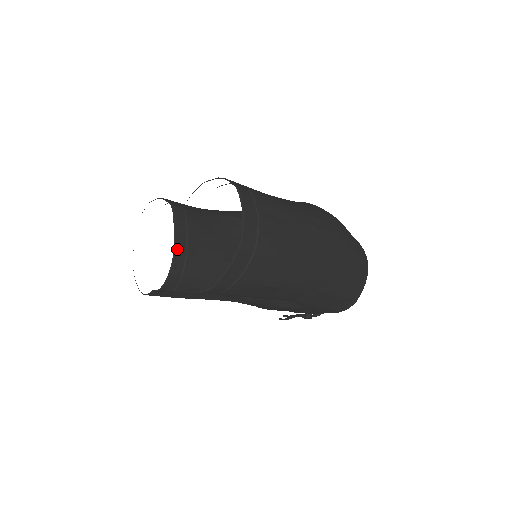
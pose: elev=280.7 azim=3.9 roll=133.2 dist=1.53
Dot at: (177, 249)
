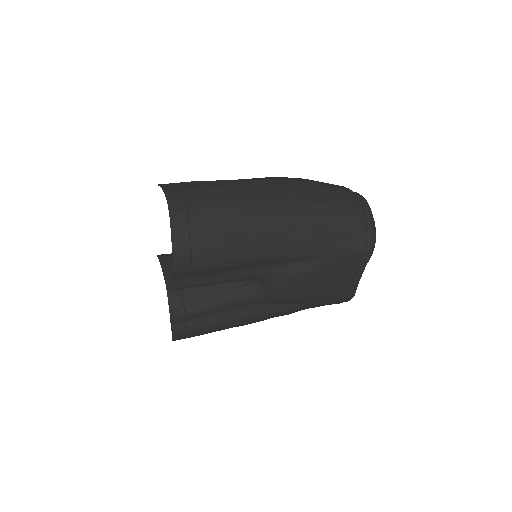
Dot at: (167, 276)
